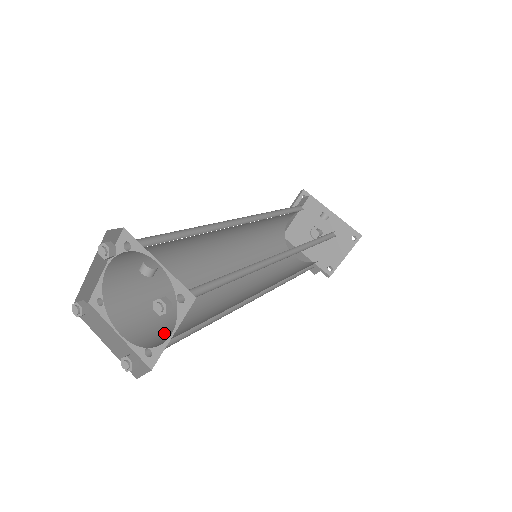
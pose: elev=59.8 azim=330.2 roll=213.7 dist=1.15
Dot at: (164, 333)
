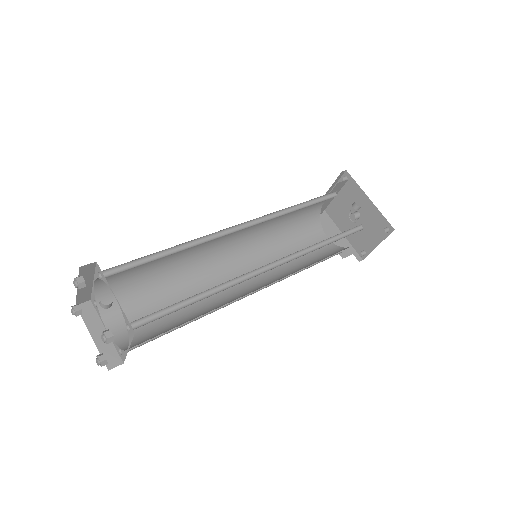
Dot at: (143, 332)
